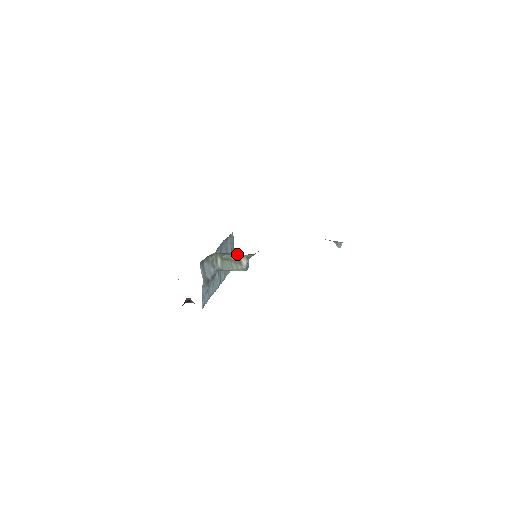
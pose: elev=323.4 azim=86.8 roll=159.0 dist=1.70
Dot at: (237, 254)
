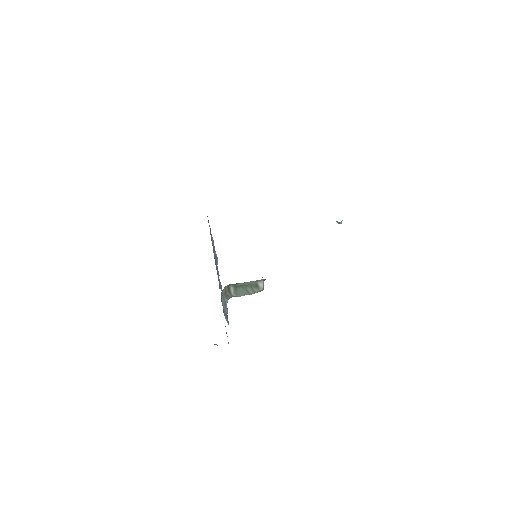
Dot at: (254, 281)
